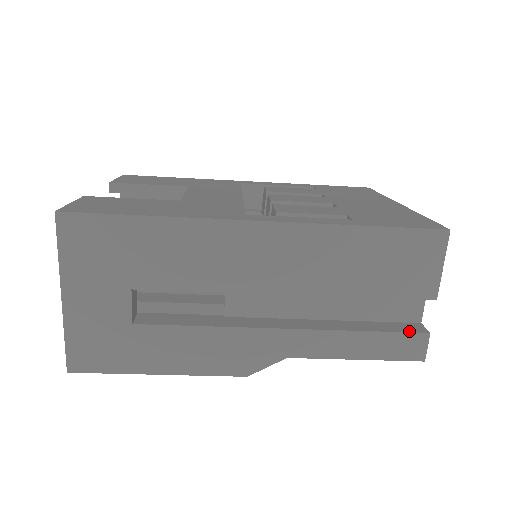
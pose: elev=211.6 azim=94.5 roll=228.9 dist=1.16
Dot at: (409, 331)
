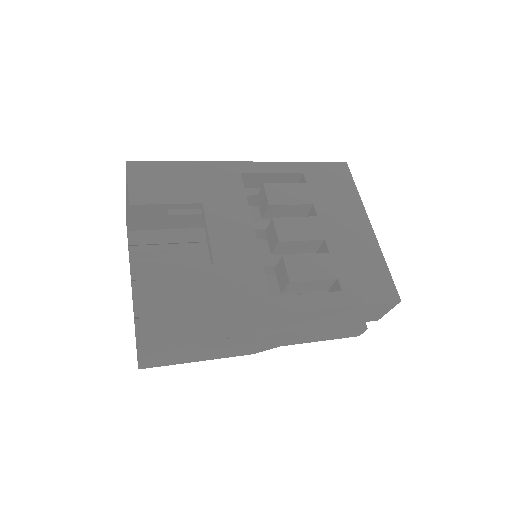
Dot at: (356, 329)
